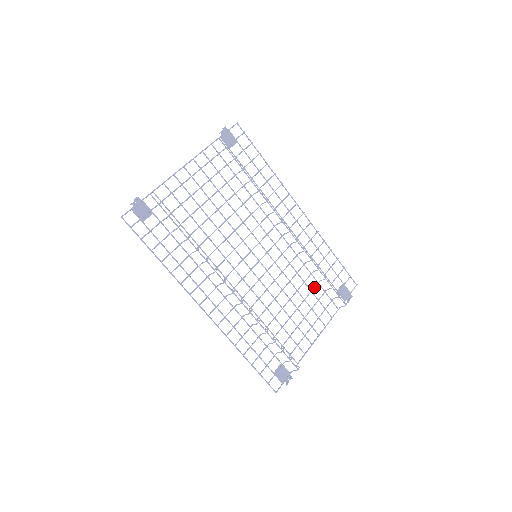
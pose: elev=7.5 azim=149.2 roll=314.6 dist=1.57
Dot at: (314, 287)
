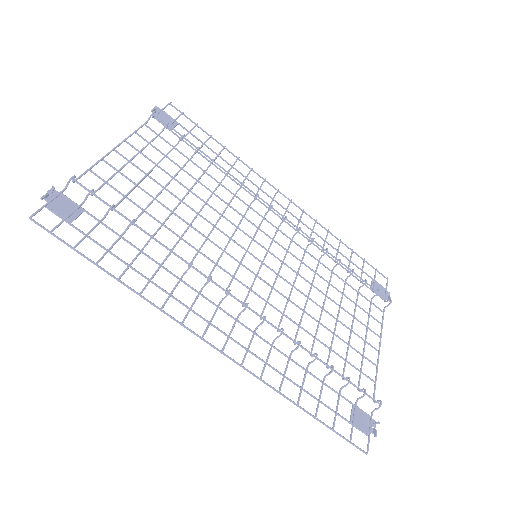
Dot at: occluded
